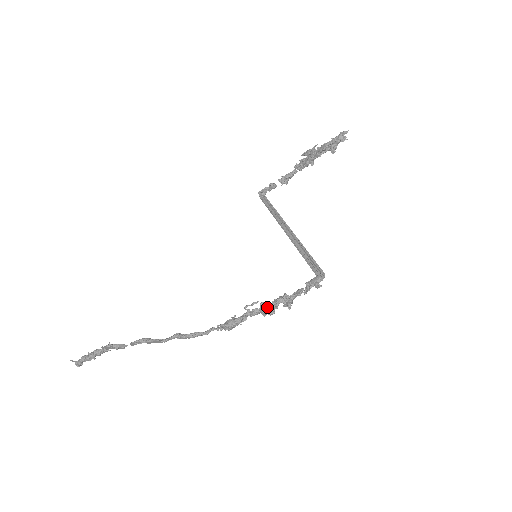
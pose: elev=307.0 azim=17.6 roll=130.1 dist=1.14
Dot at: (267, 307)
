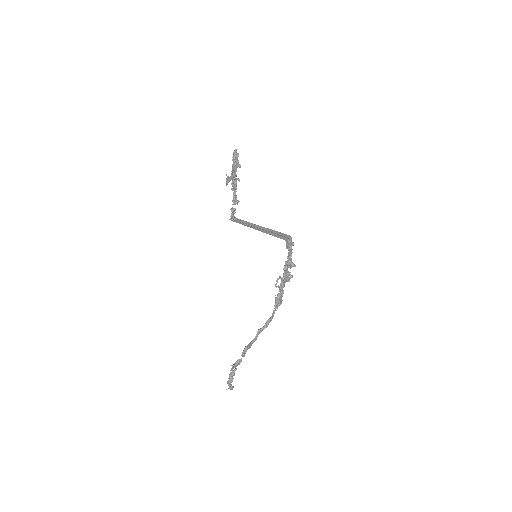
Dot at: (284, 277)
